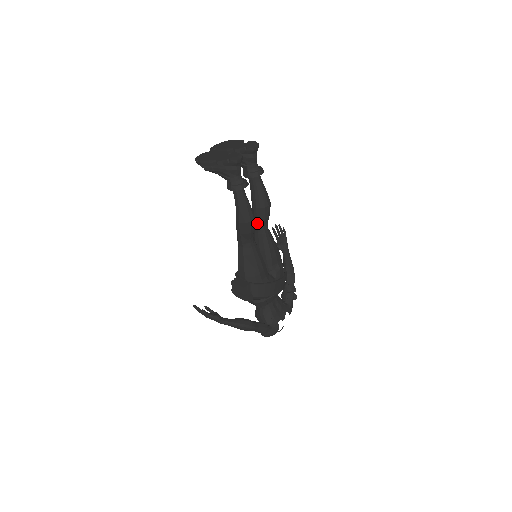
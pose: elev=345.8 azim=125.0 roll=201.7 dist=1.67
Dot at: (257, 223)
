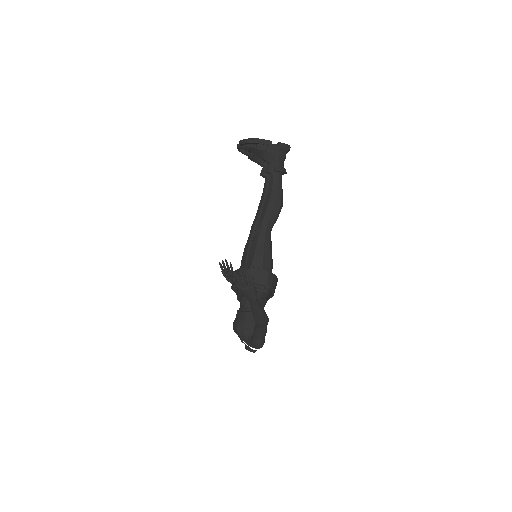
Dot at: occluded
